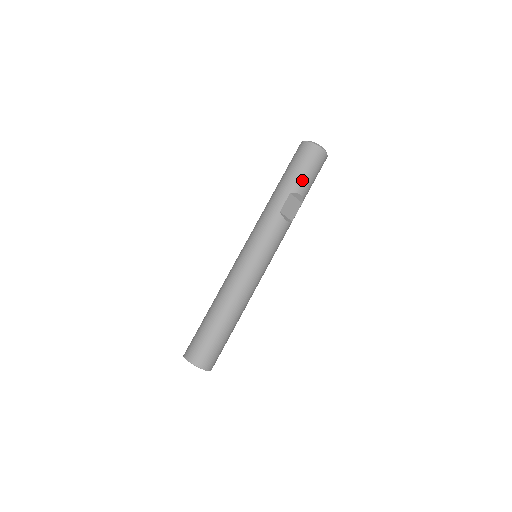
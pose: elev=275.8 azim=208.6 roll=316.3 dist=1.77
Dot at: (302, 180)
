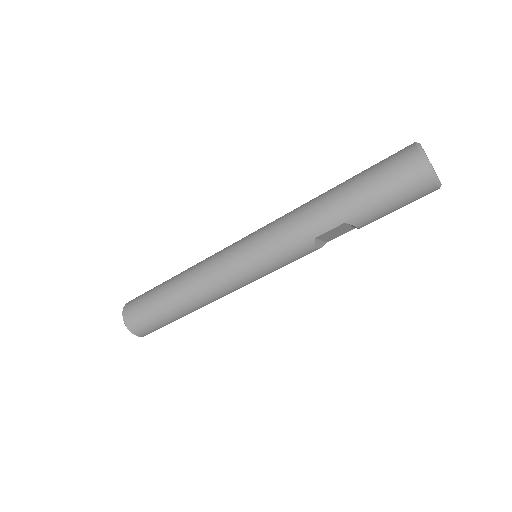
Dot at: (374, 214)
